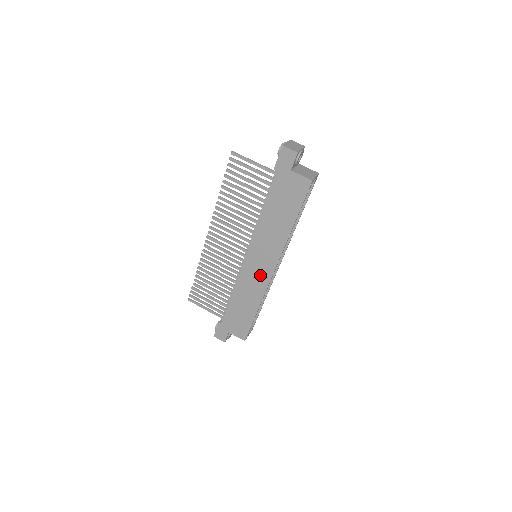
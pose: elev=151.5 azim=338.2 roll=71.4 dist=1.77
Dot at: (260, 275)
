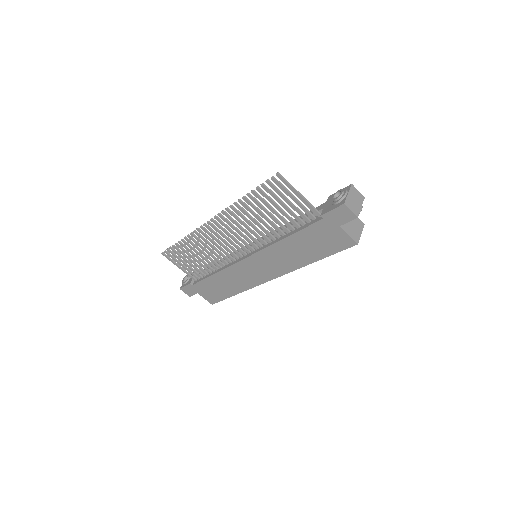
Dot at: (254, 276)
